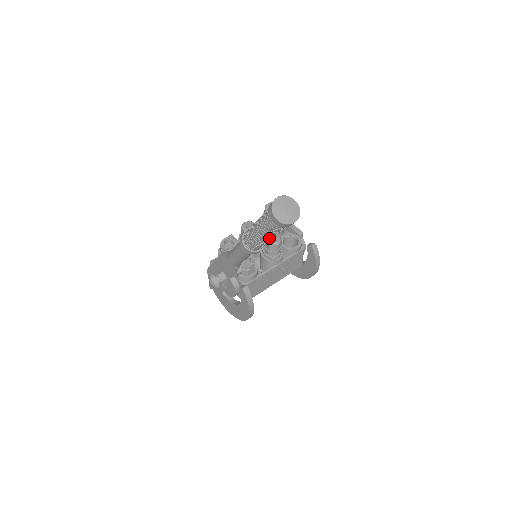
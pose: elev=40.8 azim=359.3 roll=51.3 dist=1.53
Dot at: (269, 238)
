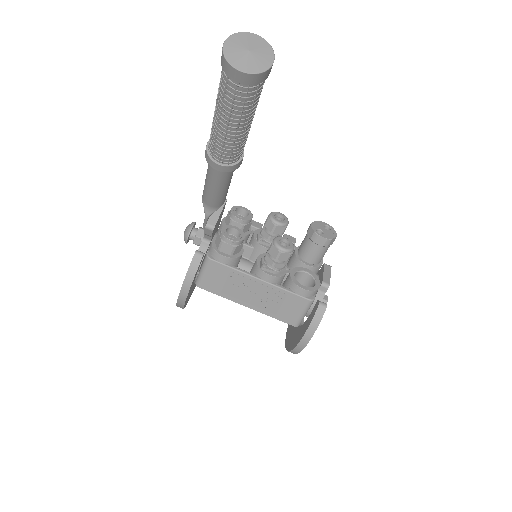
Dot at: (221, 119)
